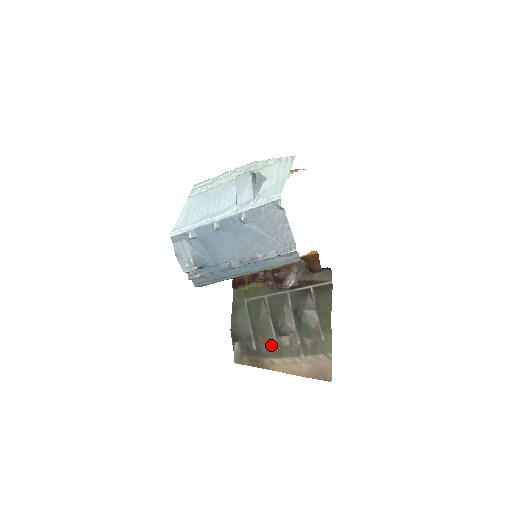
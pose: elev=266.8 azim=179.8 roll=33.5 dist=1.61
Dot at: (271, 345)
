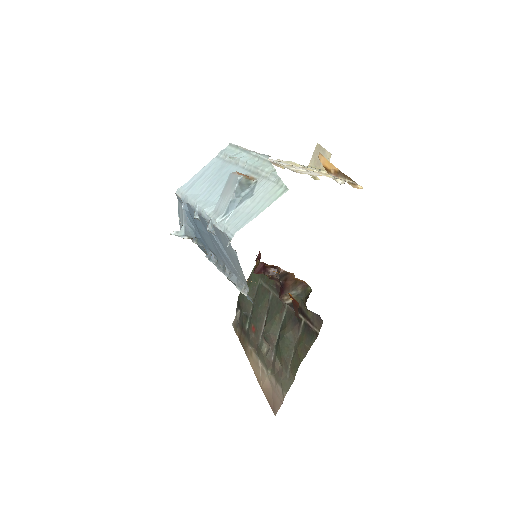
Dot at: (257, 338)
